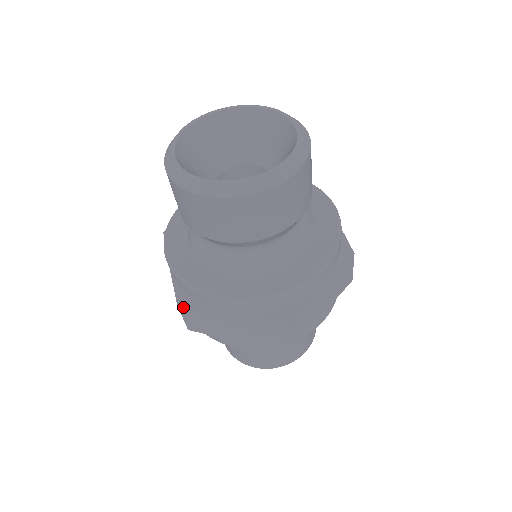
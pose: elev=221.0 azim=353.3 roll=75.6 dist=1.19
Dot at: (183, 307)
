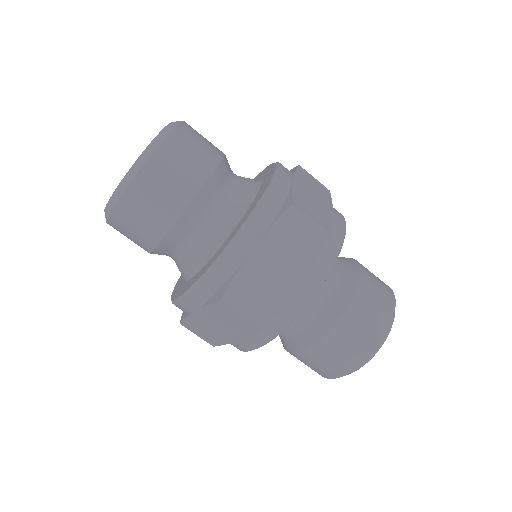
Dot at: (182, 323)
